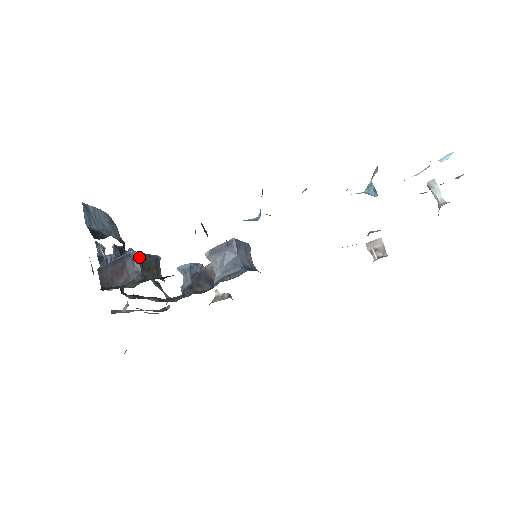
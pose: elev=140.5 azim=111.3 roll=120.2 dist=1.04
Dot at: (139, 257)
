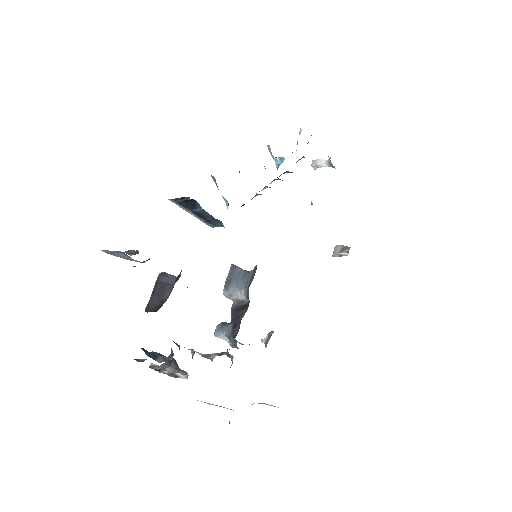
Dot at: (169, 274)
